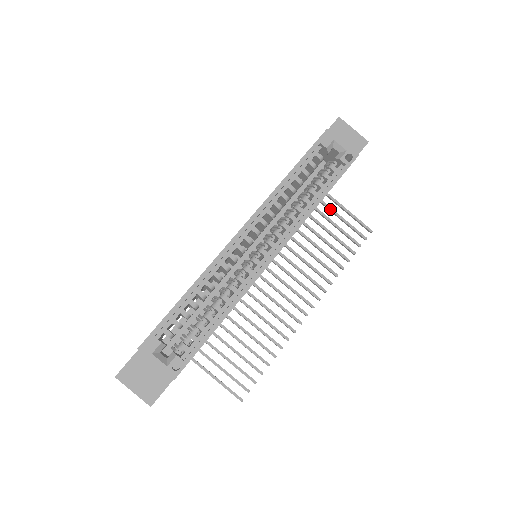
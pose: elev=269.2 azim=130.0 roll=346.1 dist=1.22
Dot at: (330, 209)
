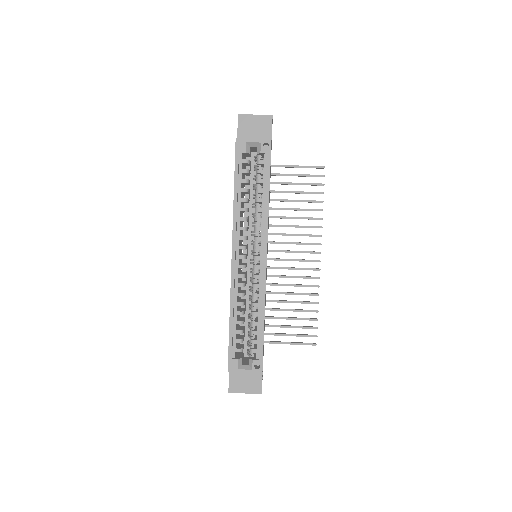
Dot at: (283, 175)
